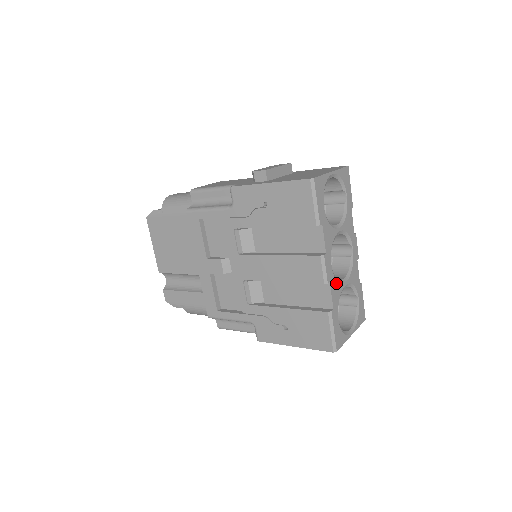
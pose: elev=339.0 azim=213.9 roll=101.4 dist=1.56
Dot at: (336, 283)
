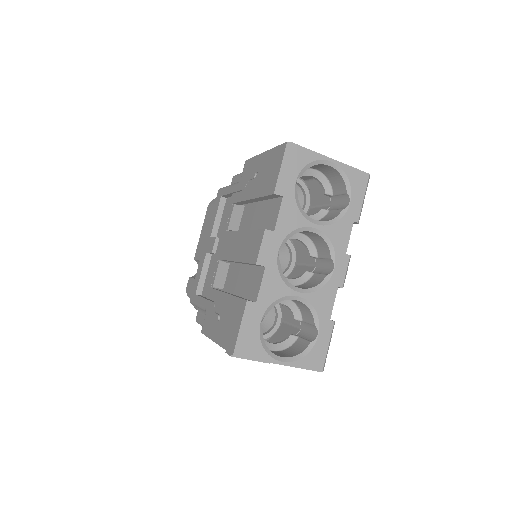
Dot at: (278, 278)
